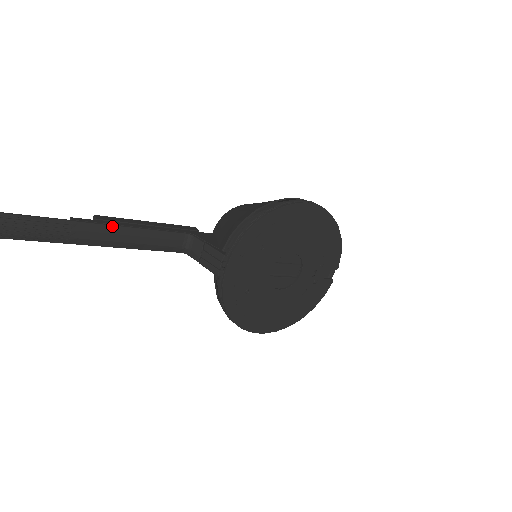
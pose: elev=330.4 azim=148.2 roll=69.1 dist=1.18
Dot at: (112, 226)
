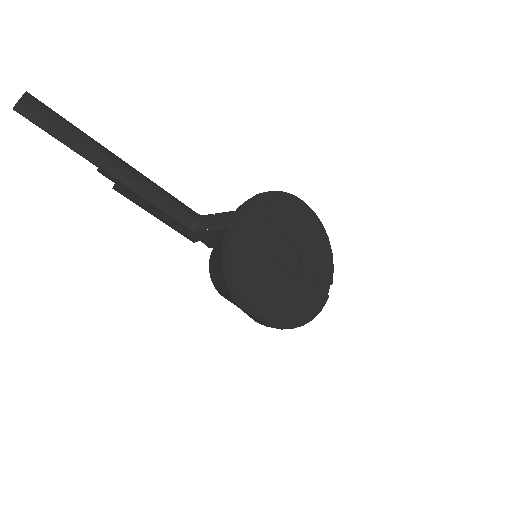
Dot at: (139, 172)
